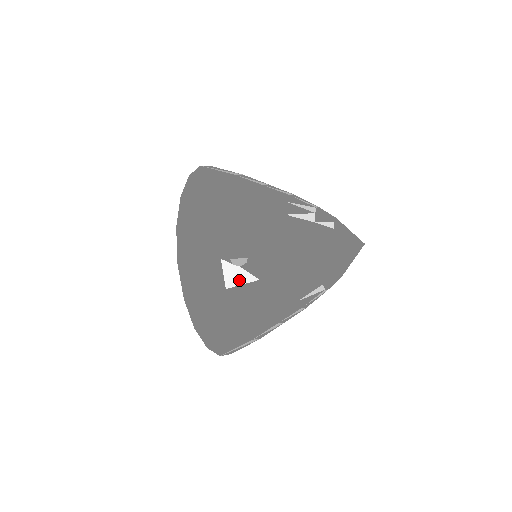
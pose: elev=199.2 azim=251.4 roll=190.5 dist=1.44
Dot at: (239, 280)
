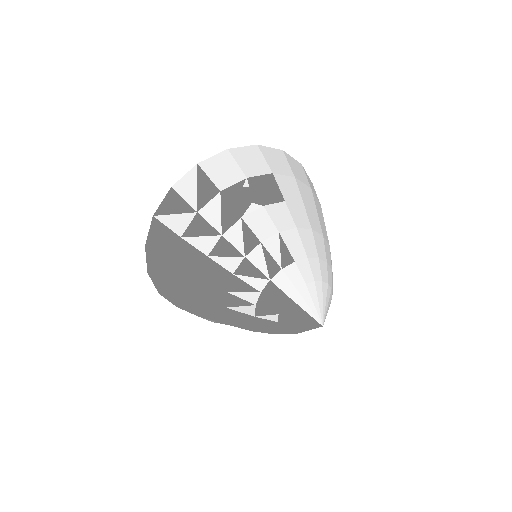
Dot at: occluded
